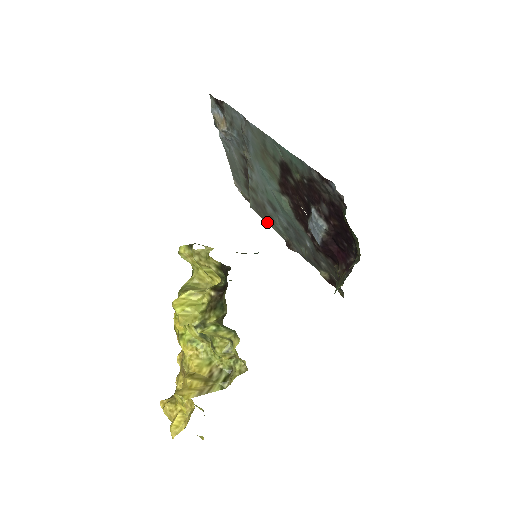
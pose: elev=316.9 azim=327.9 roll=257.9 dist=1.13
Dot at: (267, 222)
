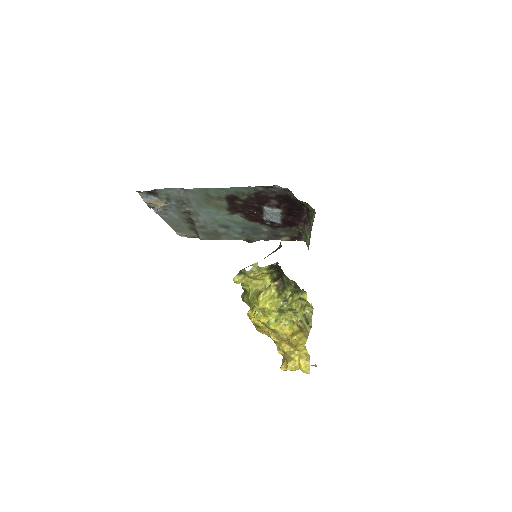
Dot at: (222, 239)
